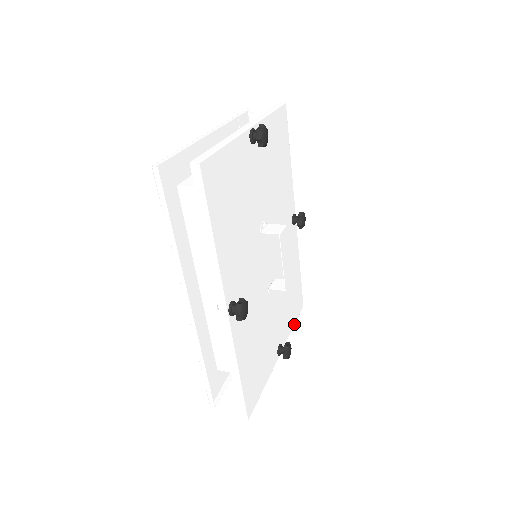
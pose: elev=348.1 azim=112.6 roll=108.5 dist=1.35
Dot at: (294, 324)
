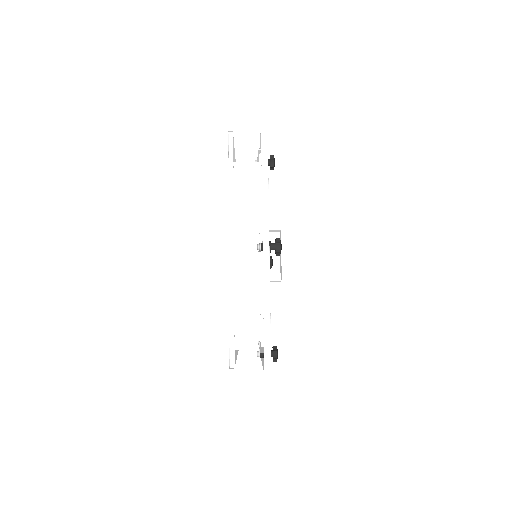
Dot at: occluded
